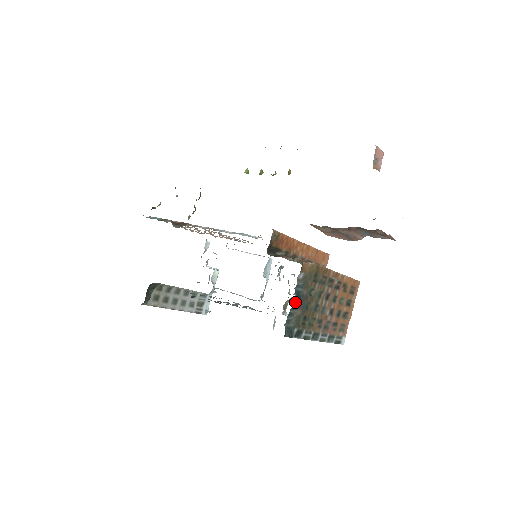
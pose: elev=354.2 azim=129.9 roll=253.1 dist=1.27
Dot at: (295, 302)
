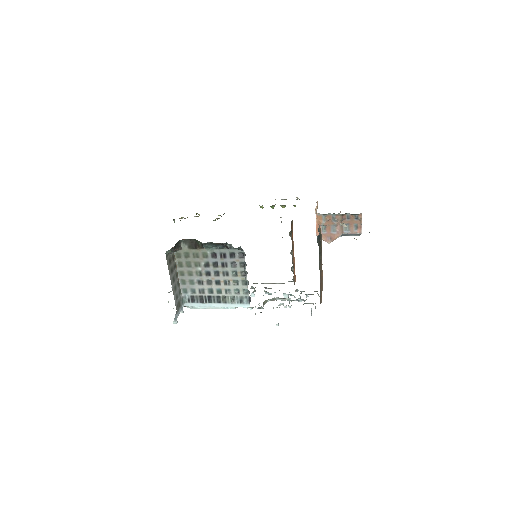
Dot at: occluded
